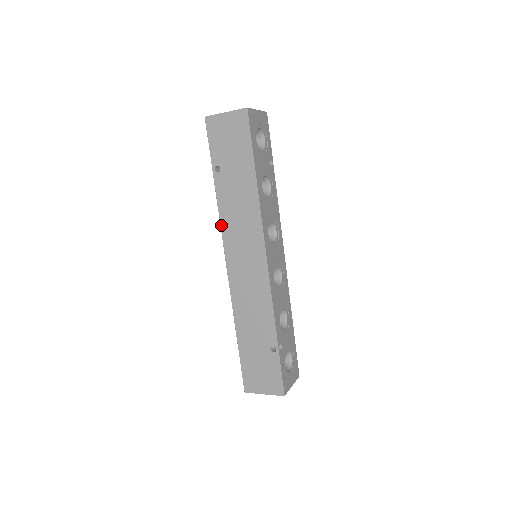
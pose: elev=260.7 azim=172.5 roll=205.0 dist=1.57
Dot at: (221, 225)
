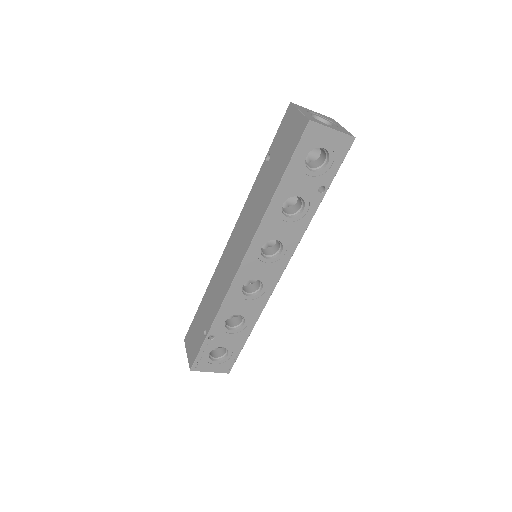
Dot at: (244, 207)
